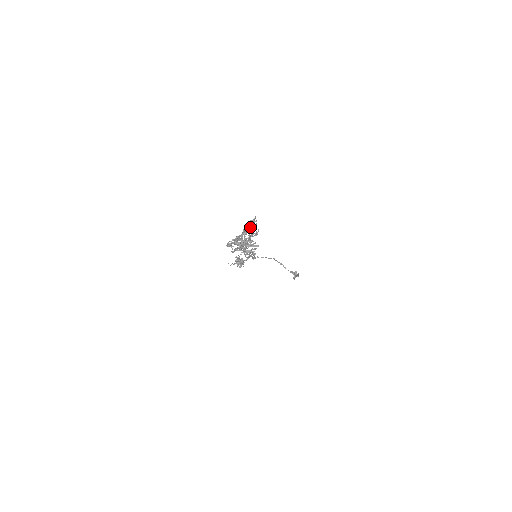
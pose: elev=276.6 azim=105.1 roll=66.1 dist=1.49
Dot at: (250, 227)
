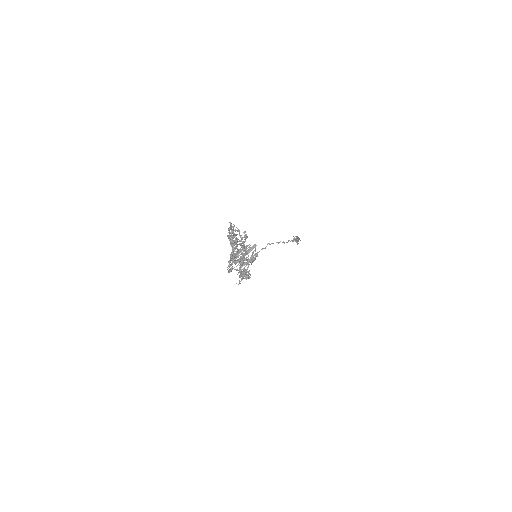
Dot at: (235, 236)
